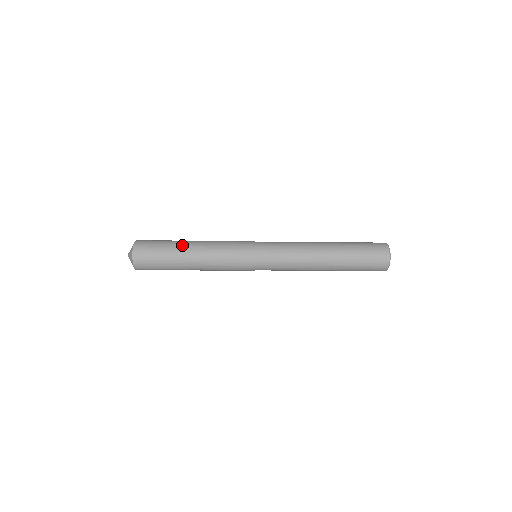
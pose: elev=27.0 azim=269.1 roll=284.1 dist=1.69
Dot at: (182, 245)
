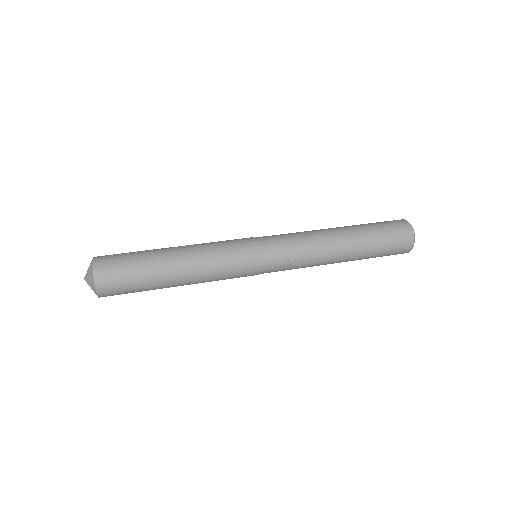
Dot at: (164, 281)
